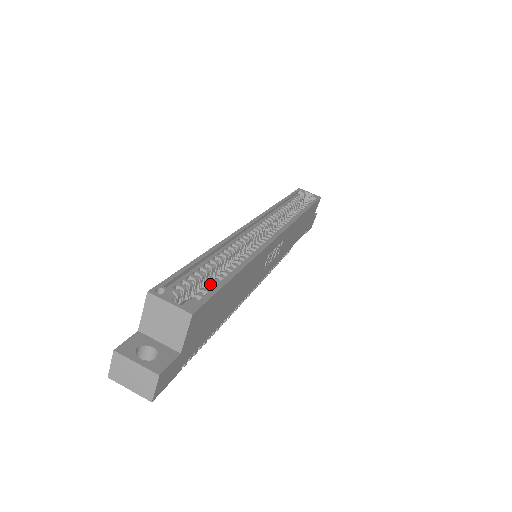
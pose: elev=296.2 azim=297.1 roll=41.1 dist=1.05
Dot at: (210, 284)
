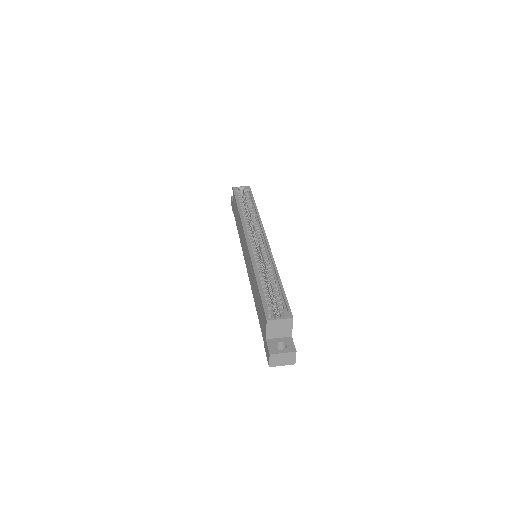
Dot at: (277, 296)
